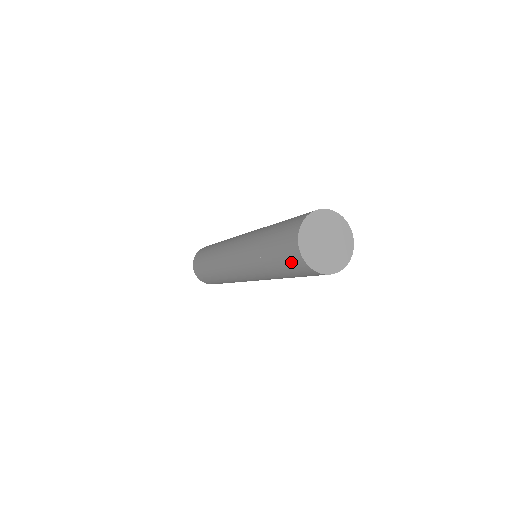
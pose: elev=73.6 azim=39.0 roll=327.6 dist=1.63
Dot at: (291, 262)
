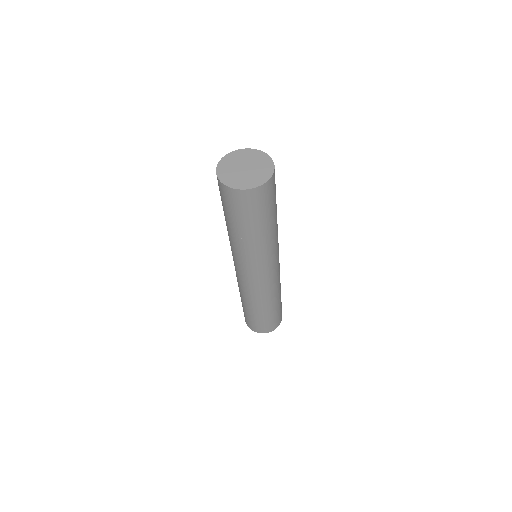
Dot at: (219, 189)
